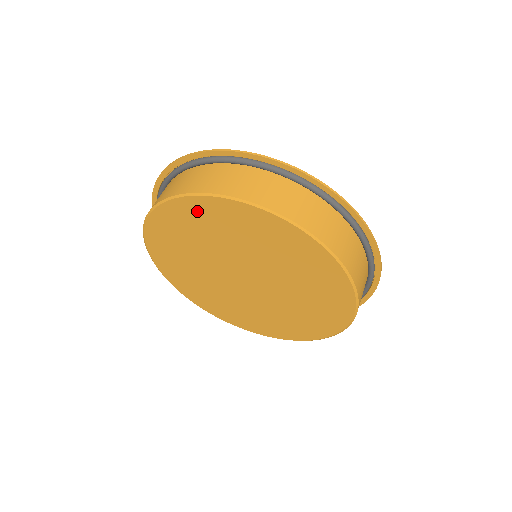
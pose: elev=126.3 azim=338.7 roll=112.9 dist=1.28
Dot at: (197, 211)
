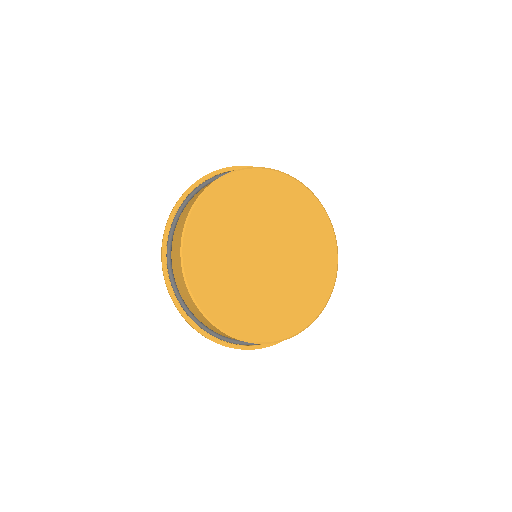
Dot at: (249, 183)
